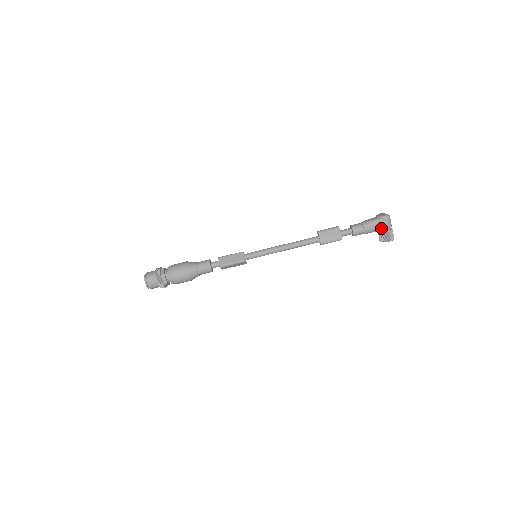
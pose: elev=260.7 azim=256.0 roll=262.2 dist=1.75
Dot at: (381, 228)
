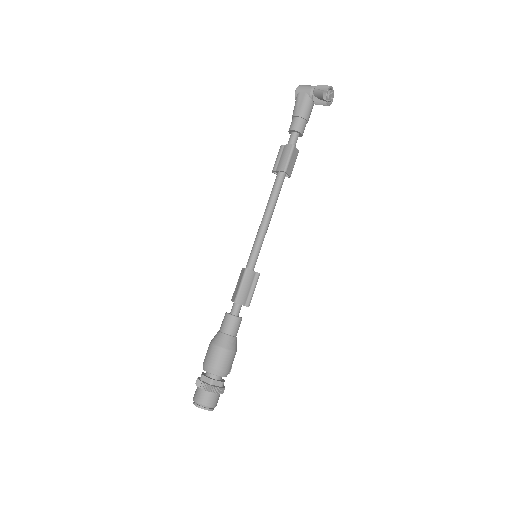
Dot at: (307, 97)
